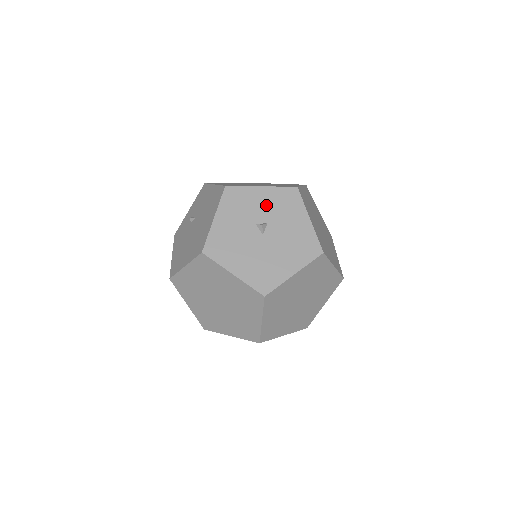
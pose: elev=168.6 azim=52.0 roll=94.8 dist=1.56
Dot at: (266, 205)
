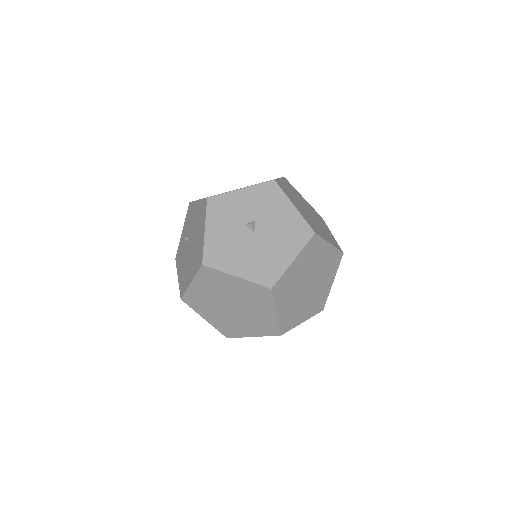
Dot at: (250, 204)
